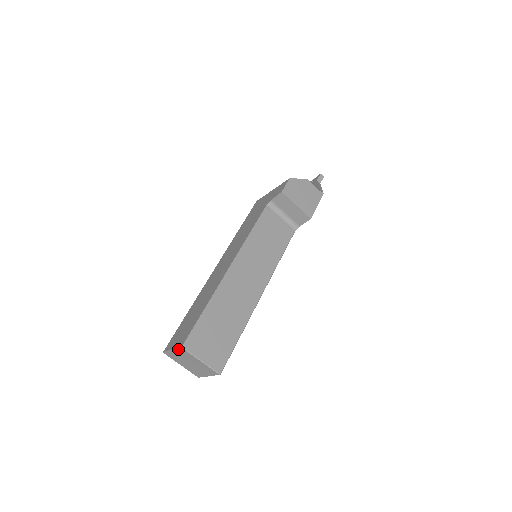
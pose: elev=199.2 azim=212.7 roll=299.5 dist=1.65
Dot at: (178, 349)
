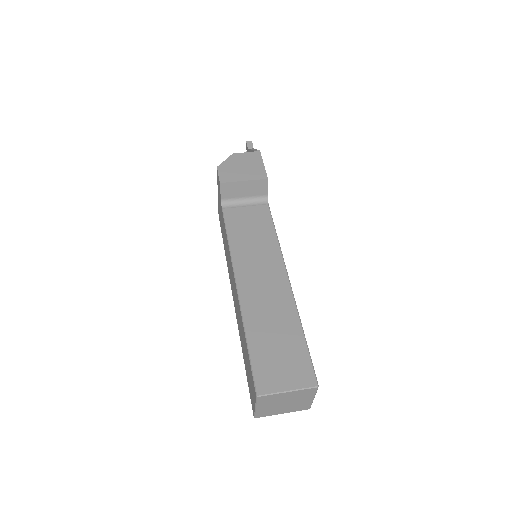
Dot at: (257, 402)
